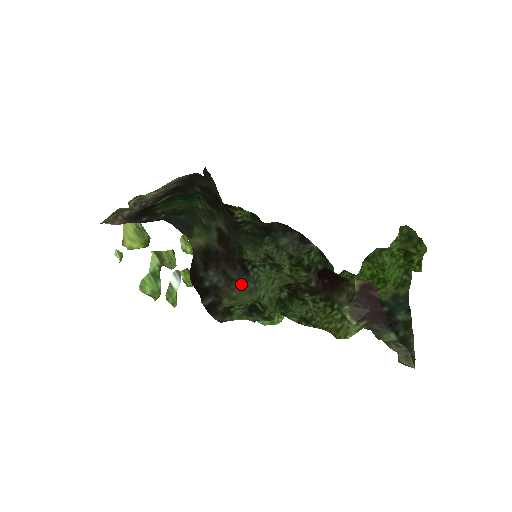
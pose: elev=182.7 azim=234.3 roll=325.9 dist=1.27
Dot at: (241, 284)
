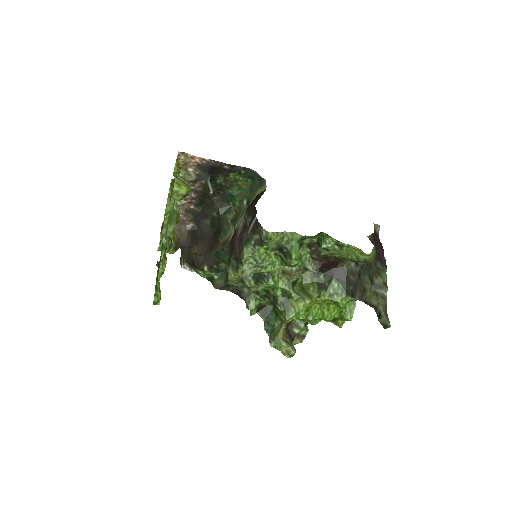
Dot at: occluded
